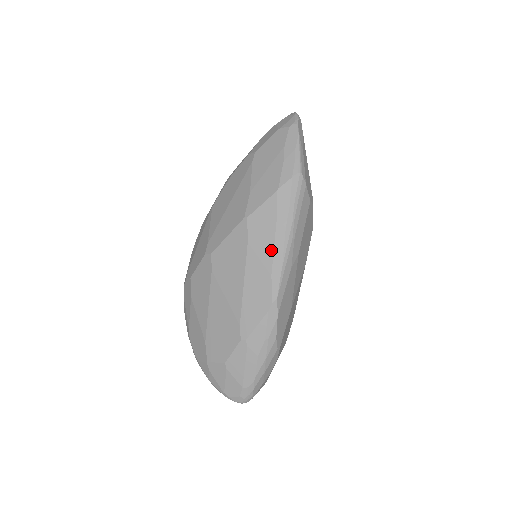
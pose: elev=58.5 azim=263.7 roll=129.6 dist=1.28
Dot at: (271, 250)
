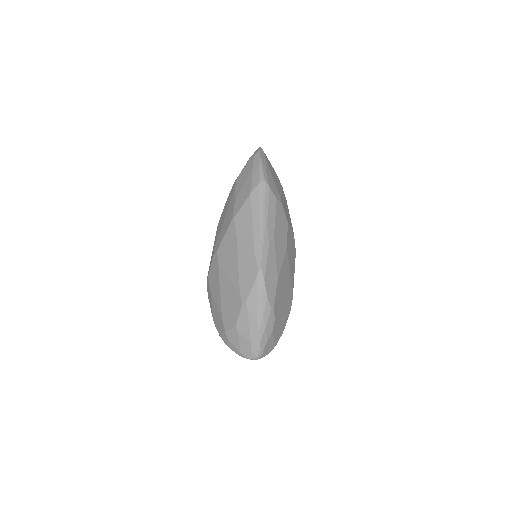
Dot at: (252, 235)
